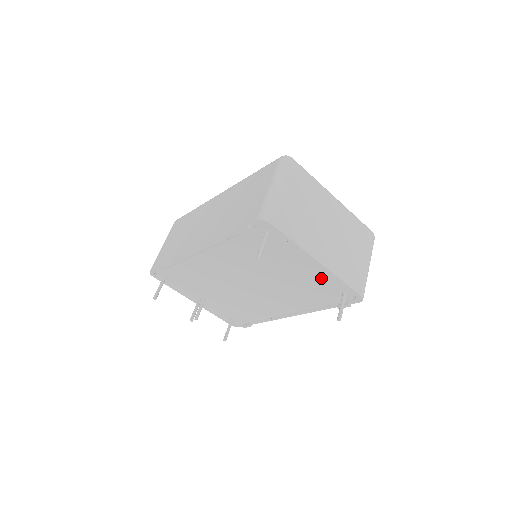
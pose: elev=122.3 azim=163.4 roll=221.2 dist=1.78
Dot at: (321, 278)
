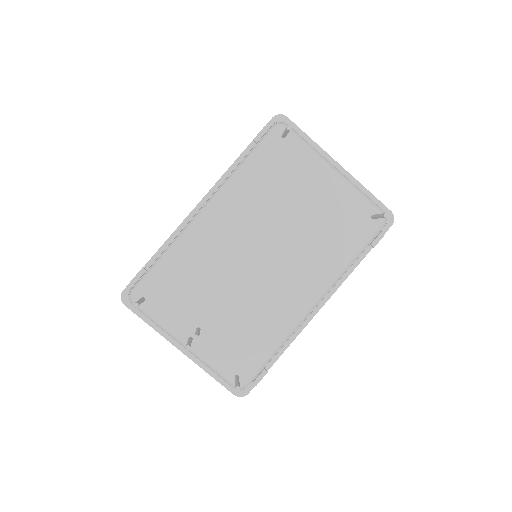
Dot at: (345, 199)
